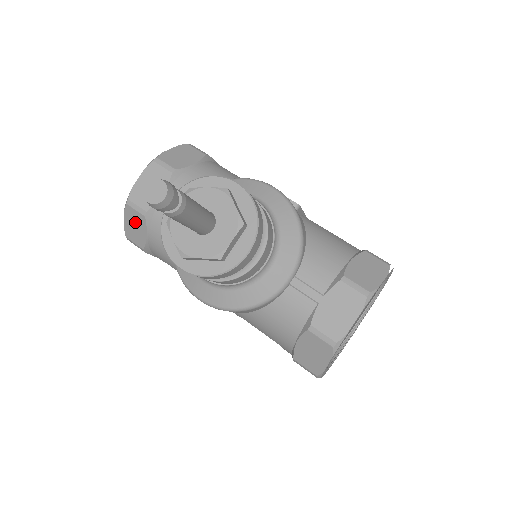
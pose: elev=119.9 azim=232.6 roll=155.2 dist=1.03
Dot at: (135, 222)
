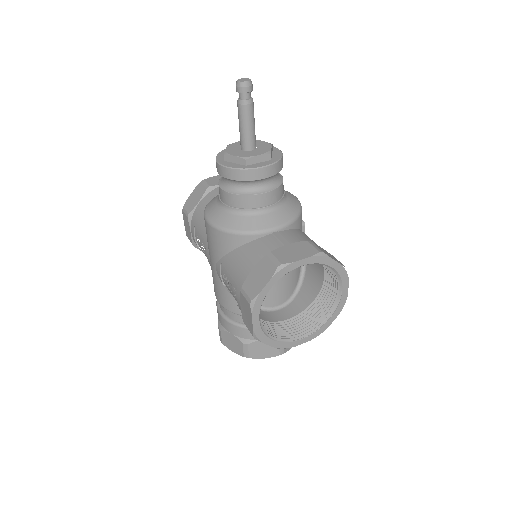
Dot at: (197, 194)
